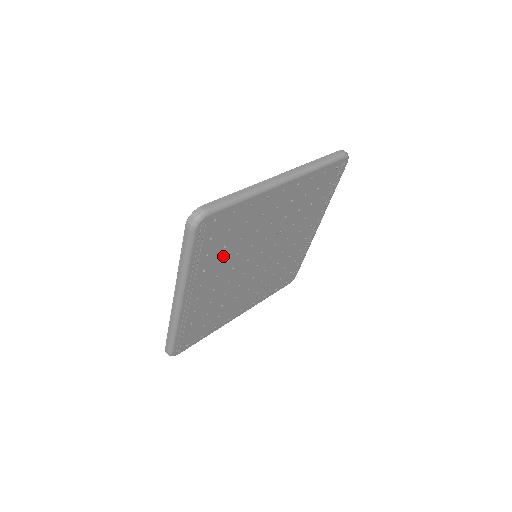
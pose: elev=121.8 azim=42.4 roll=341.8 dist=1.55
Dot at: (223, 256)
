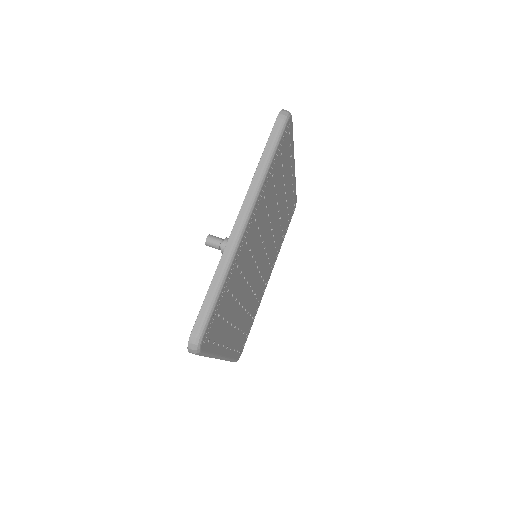
Dot at: (269, 200)
